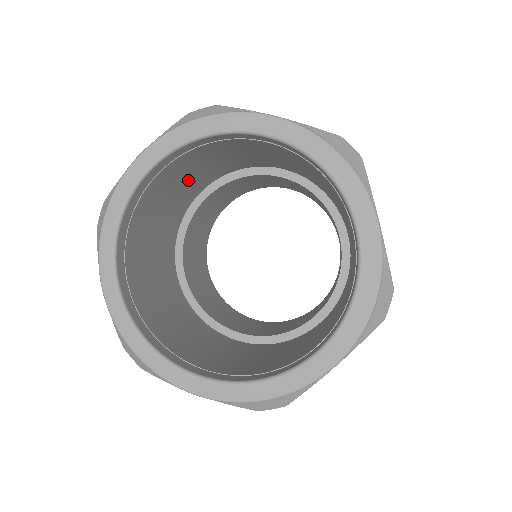
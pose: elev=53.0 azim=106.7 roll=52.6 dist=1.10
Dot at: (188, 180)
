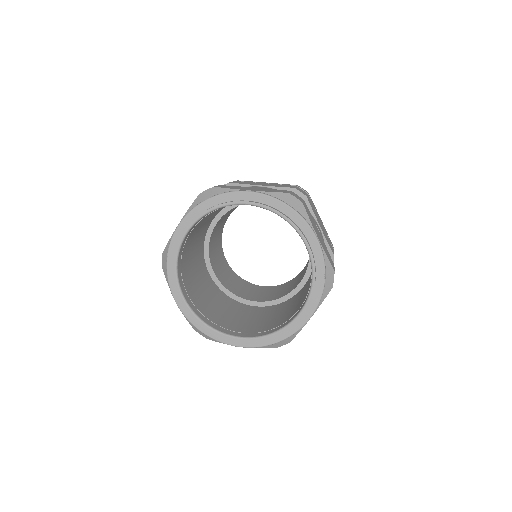
Dot at: occluded
